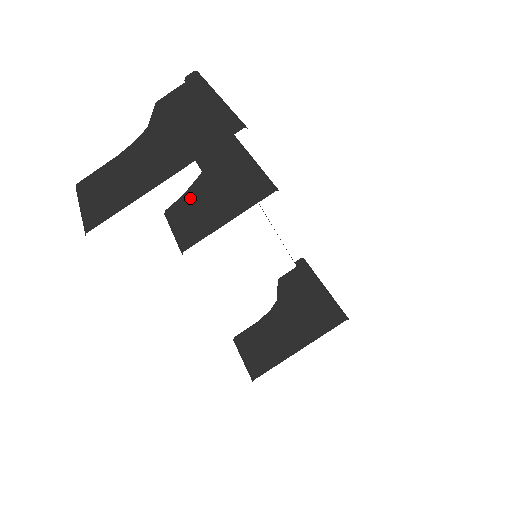
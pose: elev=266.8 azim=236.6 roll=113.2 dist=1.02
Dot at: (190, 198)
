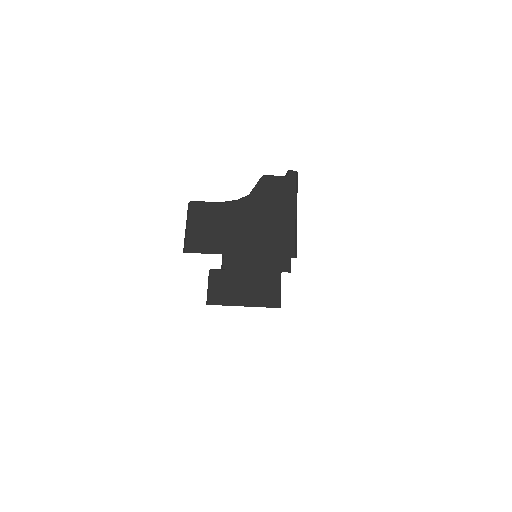
Dot at: occluded
